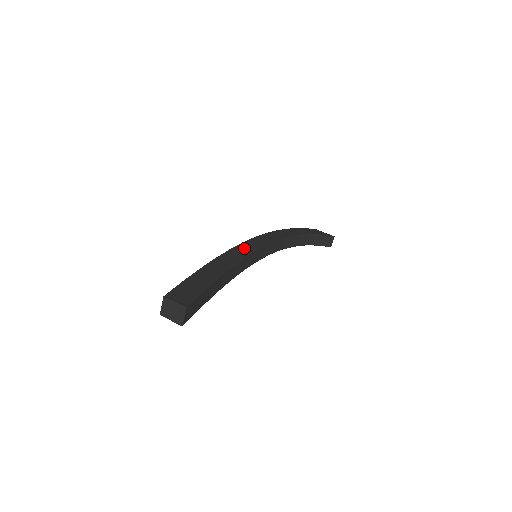
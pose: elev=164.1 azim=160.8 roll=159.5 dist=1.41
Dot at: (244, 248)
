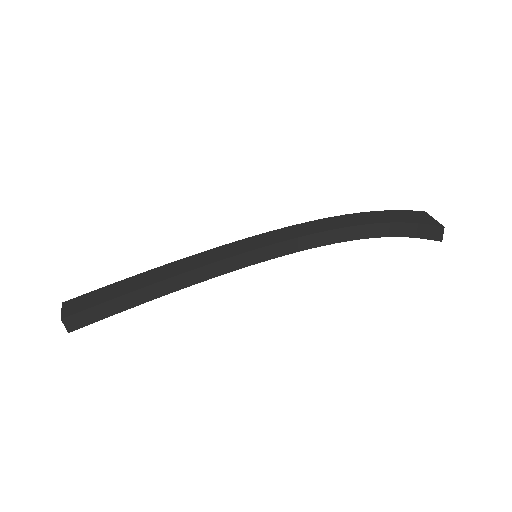
Dot at: (237, 246)
